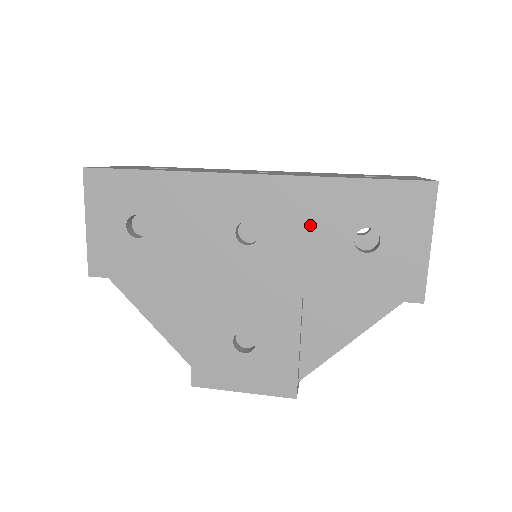
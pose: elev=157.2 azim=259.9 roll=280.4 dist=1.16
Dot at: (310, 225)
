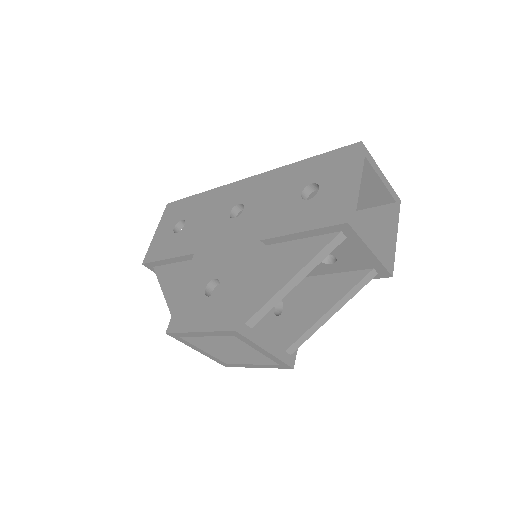
Dot at: (275, 194)
